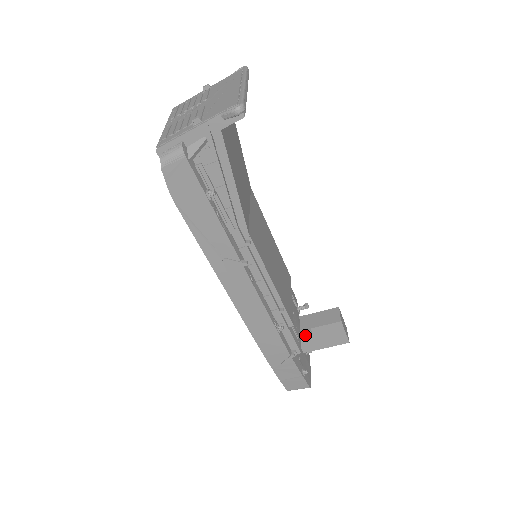
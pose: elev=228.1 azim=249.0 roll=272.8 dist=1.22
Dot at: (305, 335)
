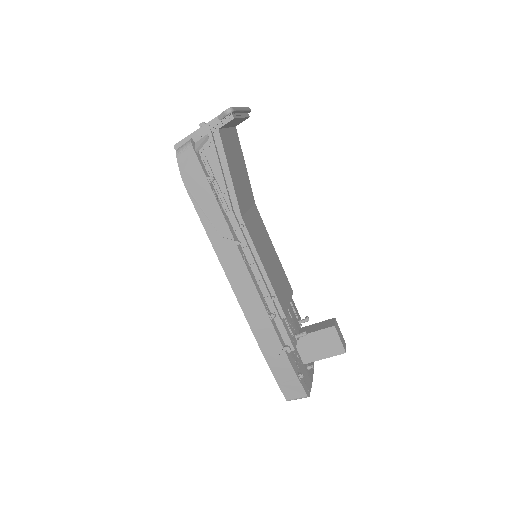
Dot at: (303, 342)
